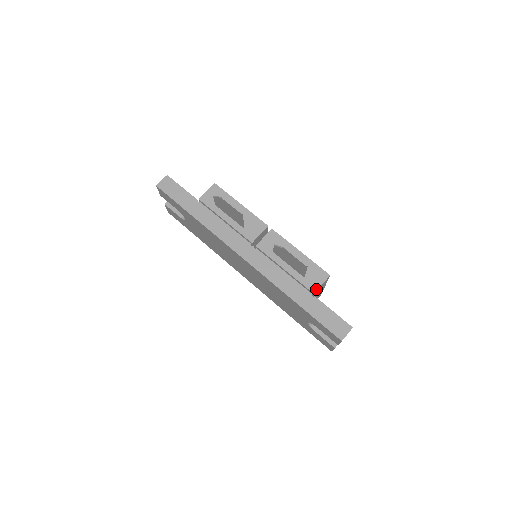
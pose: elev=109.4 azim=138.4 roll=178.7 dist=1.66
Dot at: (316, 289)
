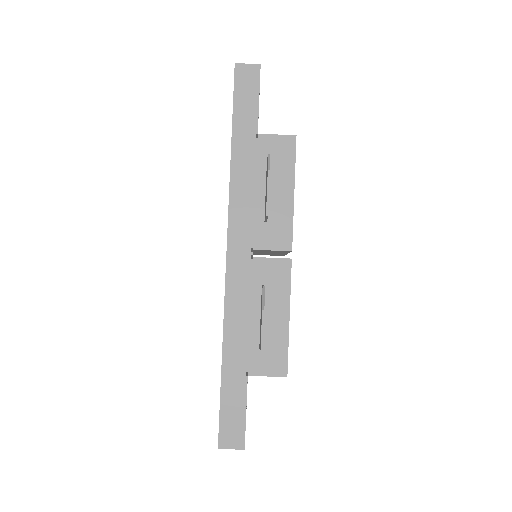
Dot at: (256, 373)
